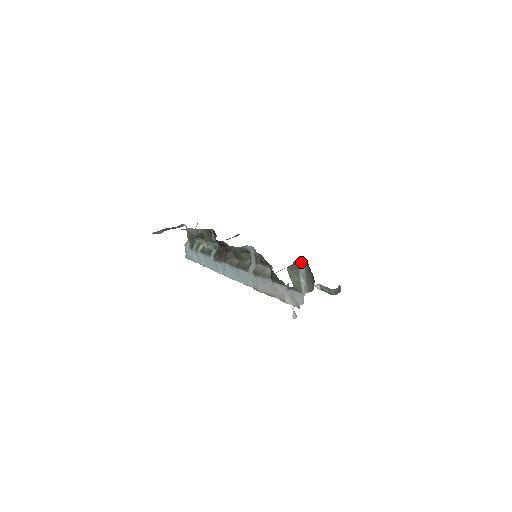
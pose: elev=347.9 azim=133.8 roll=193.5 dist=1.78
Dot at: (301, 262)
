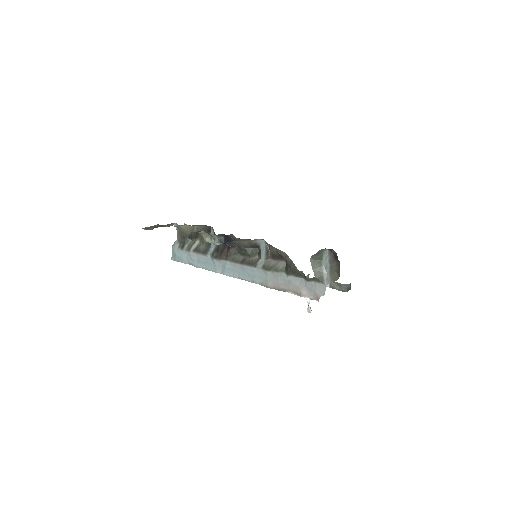
Dot at: (326, 251)
